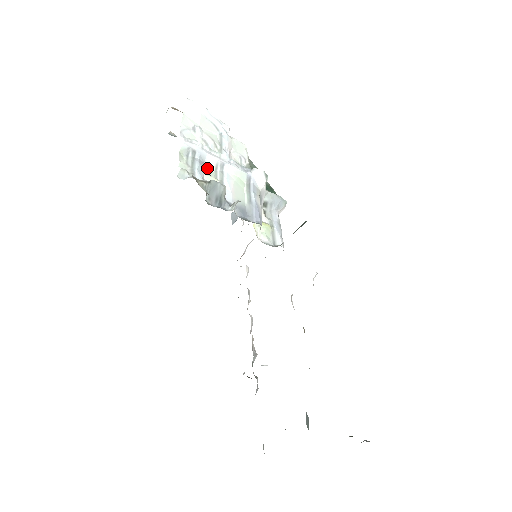
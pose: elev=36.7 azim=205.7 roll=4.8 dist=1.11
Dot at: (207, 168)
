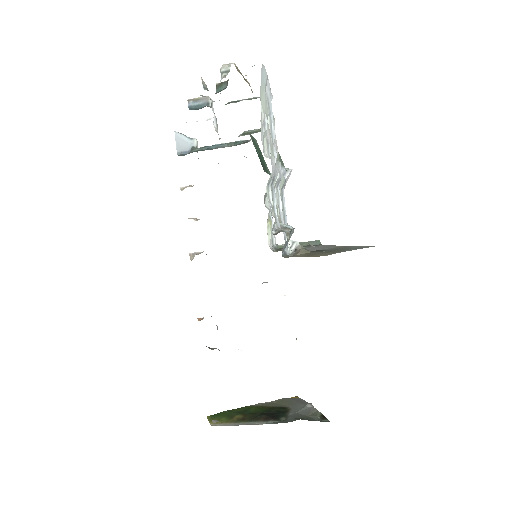
Dot at: occluded
